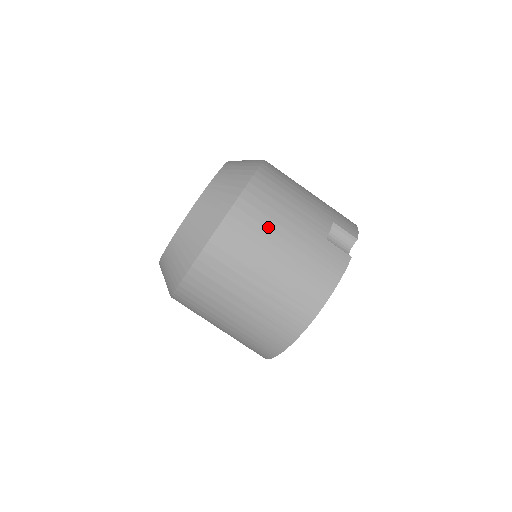
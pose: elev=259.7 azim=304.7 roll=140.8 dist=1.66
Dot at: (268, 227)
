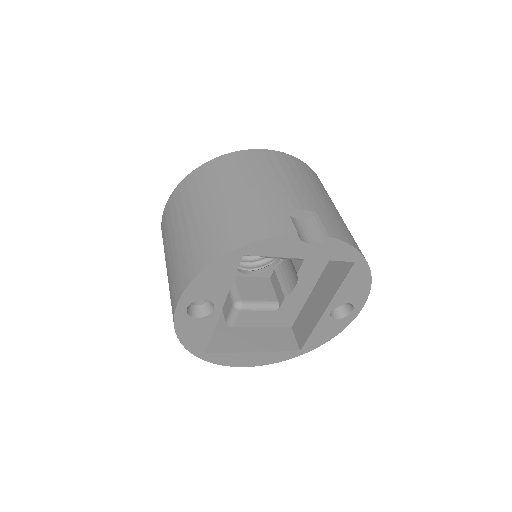
Dot at: (242, 175)
